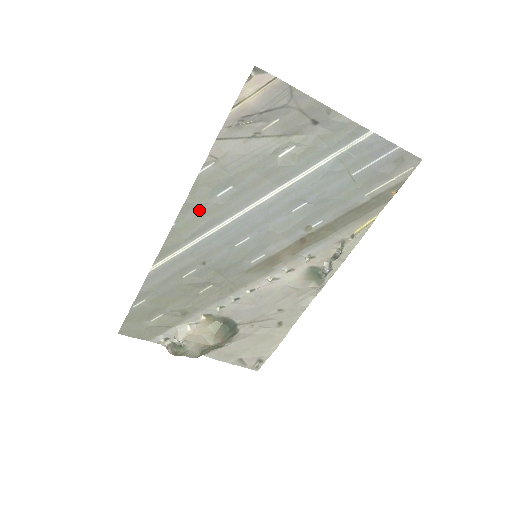
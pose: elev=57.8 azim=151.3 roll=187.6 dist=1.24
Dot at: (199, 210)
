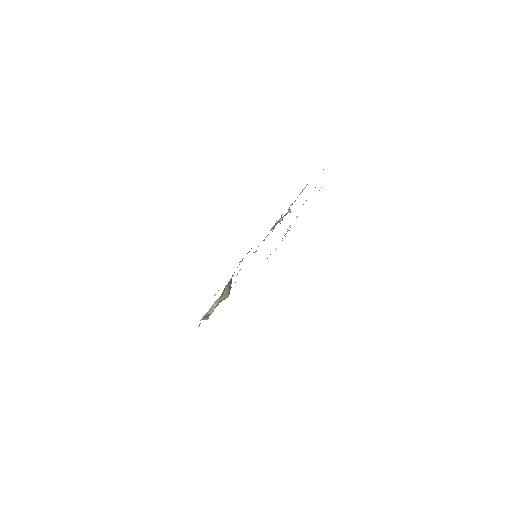
Dot at: occluded
